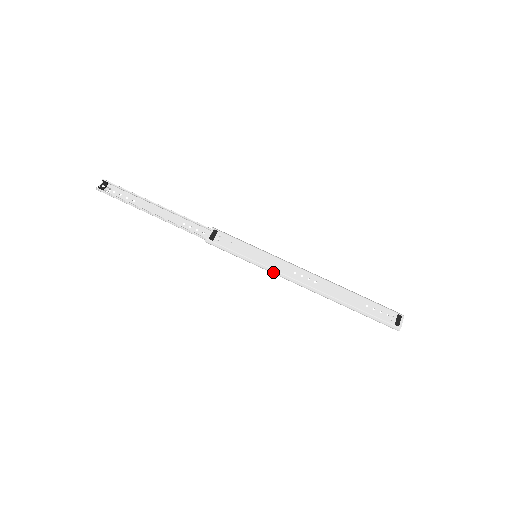
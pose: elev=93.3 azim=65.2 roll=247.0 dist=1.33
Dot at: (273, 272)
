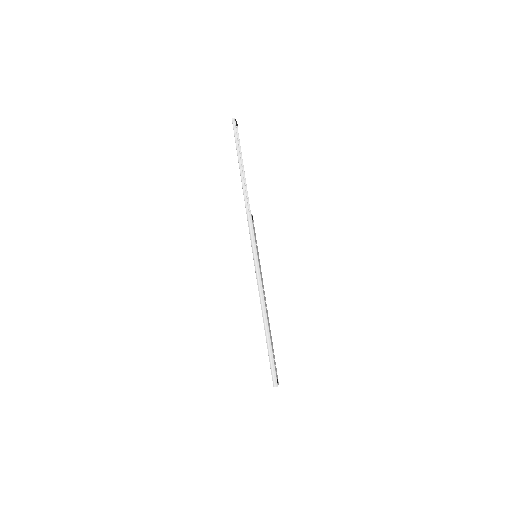
Dot at: (259, 274)
